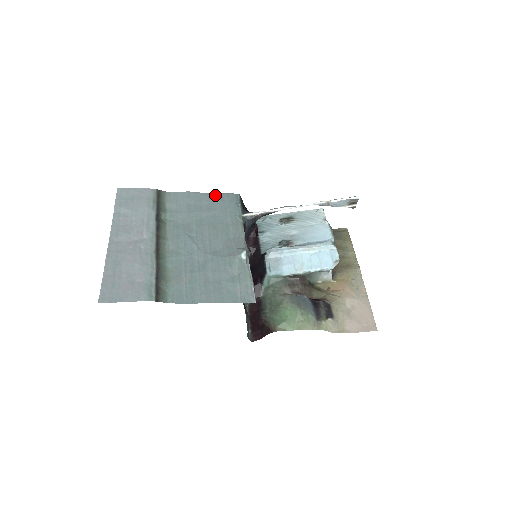
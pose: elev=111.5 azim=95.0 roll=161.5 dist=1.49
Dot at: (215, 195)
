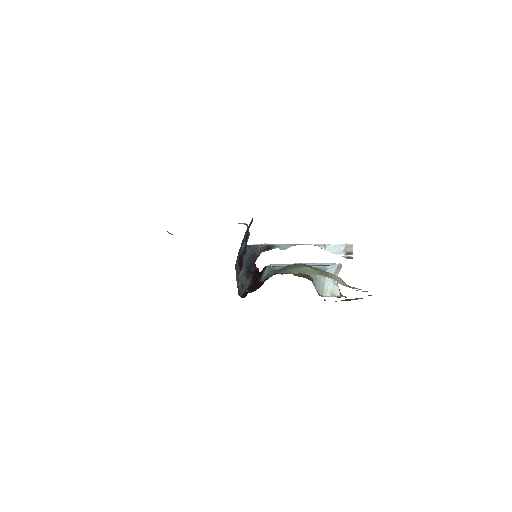
Dot at: occluded
